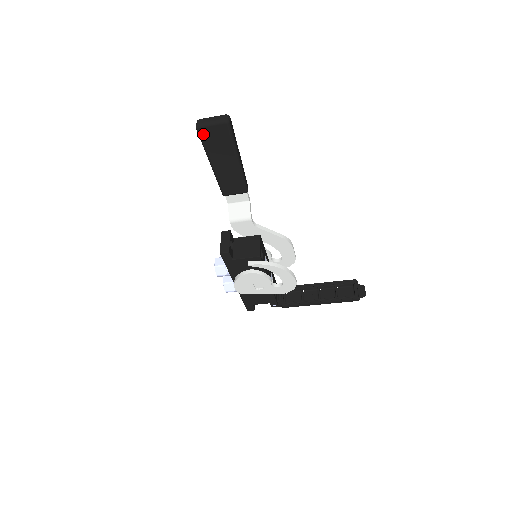
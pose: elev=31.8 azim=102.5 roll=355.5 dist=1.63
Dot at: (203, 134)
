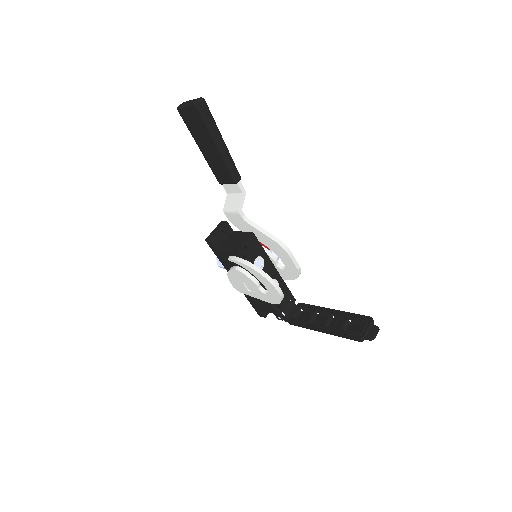
Dot at: (183, 116)
